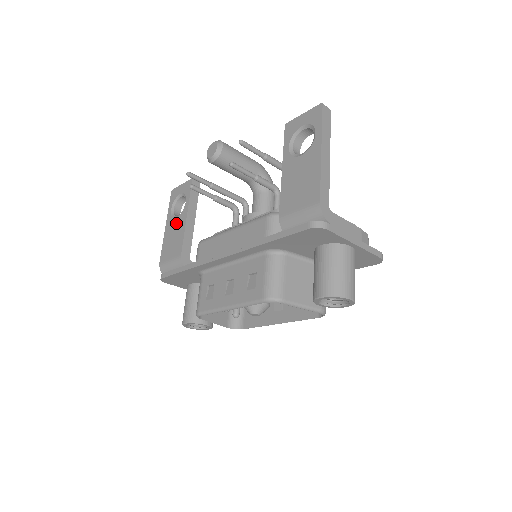
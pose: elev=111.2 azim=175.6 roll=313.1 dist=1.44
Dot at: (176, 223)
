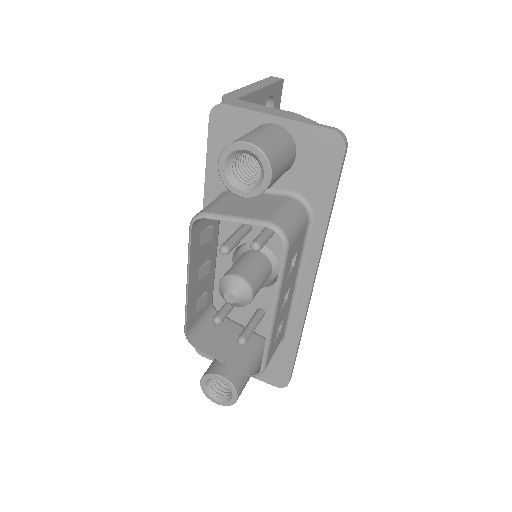
Dot at: occluded
